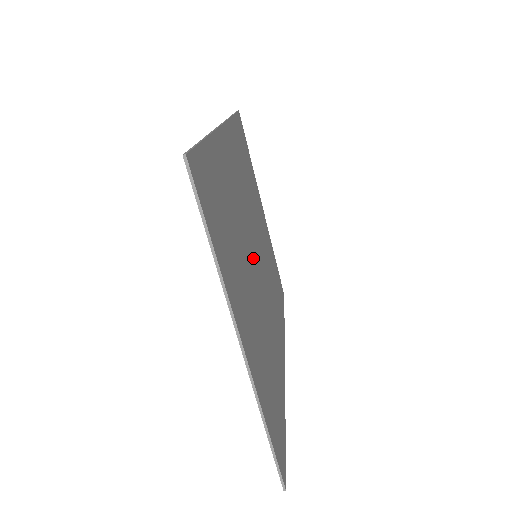
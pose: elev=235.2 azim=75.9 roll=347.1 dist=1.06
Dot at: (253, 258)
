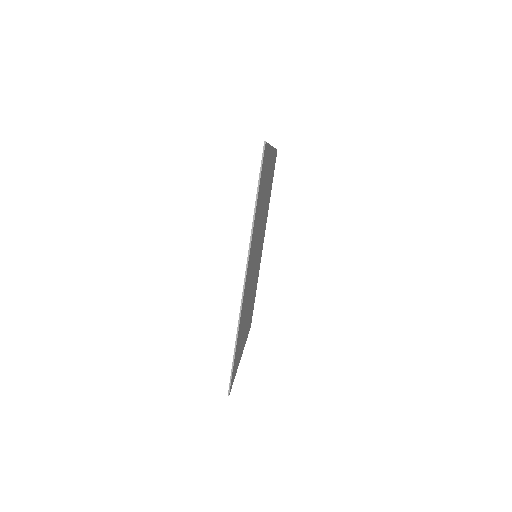
Dot at: (259, 239)
